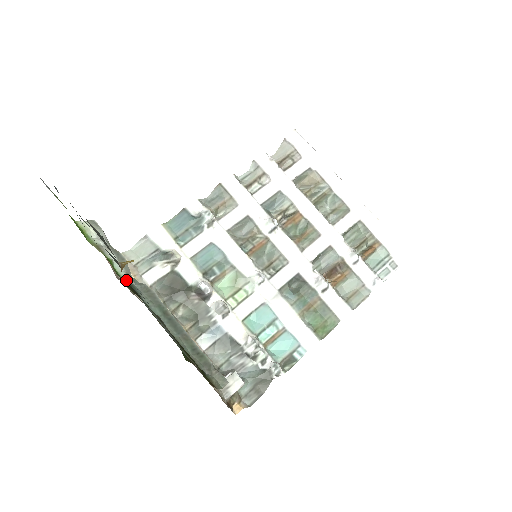
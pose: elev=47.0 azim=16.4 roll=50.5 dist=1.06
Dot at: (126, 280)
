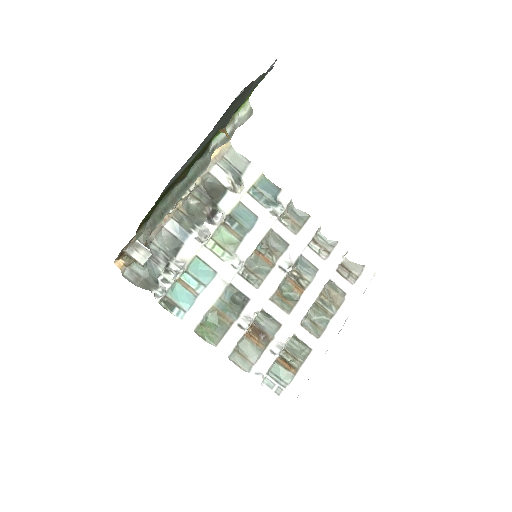
Dot at: (211, 145)
